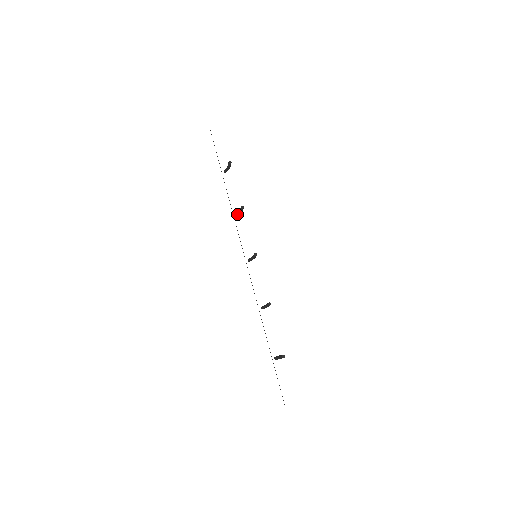
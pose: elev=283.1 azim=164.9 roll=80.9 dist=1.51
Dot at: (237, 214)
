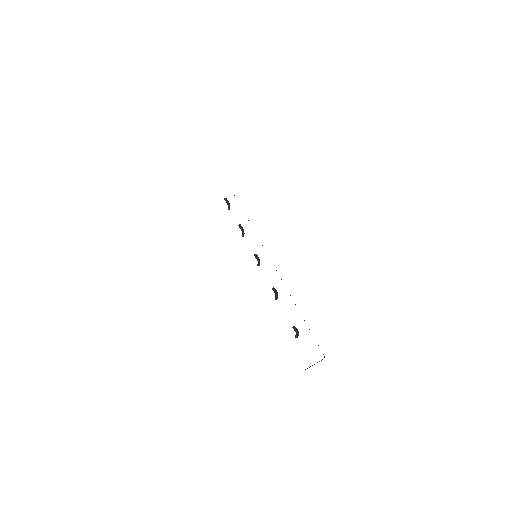
Dot at: (242, 235)
